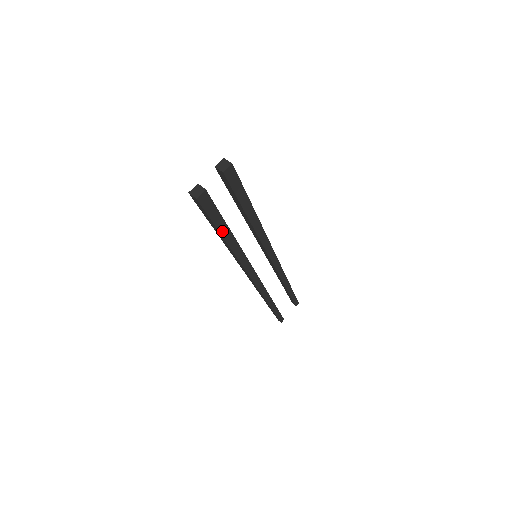
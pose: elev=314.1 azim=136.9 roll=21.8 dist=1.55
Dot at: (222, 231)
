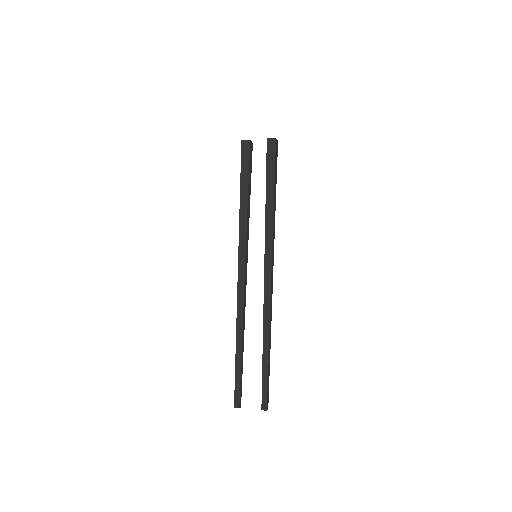
Dot at: (243, 186)
